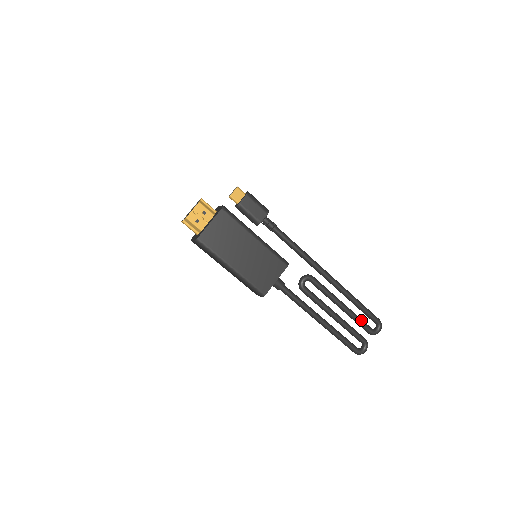
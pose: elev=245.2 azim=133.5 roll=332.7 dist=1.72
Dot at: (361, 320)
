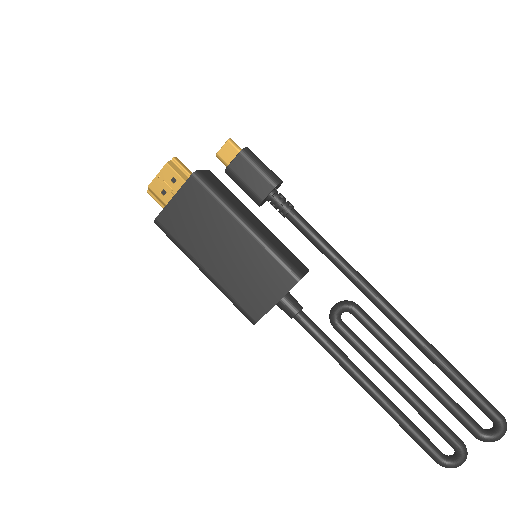
Dot at: (455, 406)
